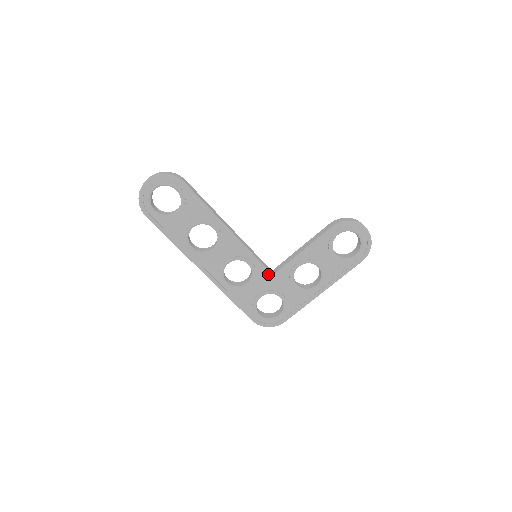
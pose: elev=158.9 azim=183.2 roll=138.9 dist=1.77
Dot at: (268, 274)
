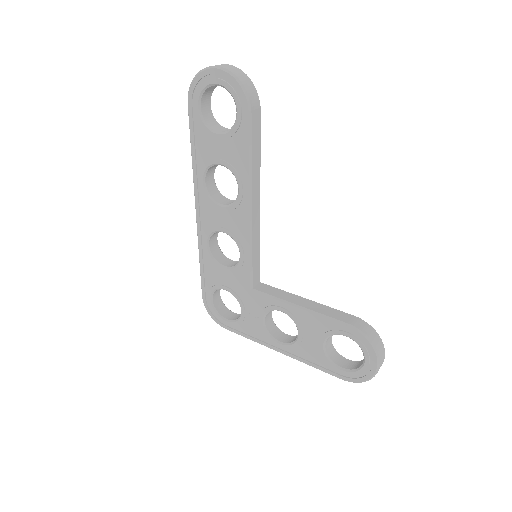
Dot at: (249, 283)
